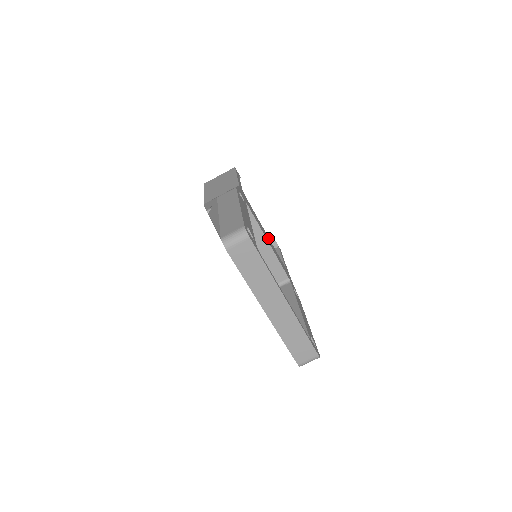
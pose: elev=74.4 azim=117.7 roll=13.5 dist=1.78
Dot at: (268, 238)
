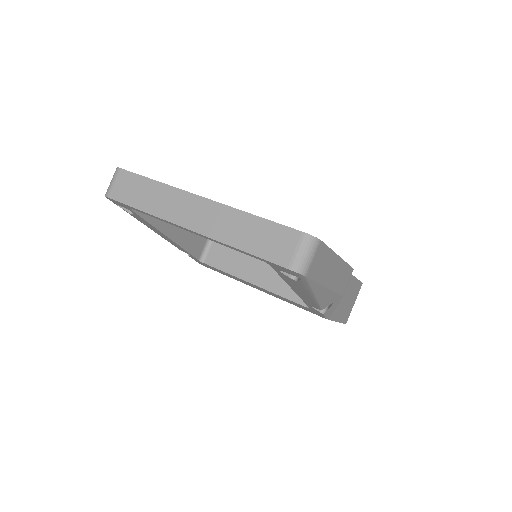
Dot at: occluded
